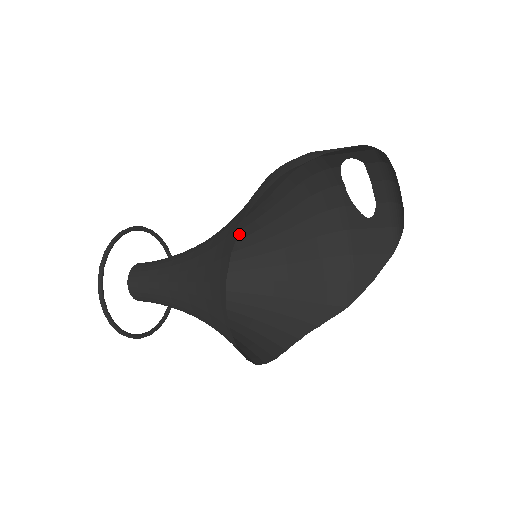
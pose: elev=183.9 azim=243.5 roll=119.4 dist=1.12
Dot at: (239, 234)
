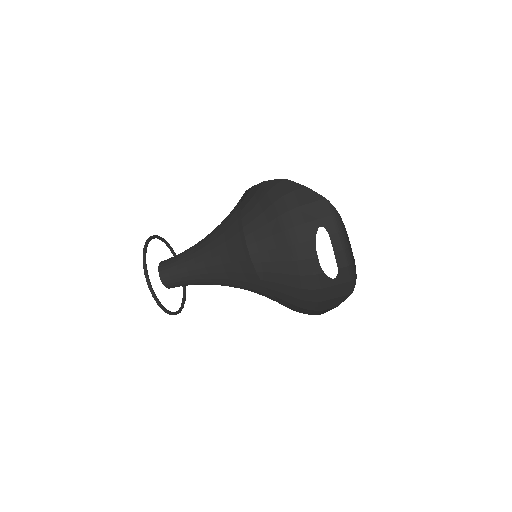
Dot at: occluded
